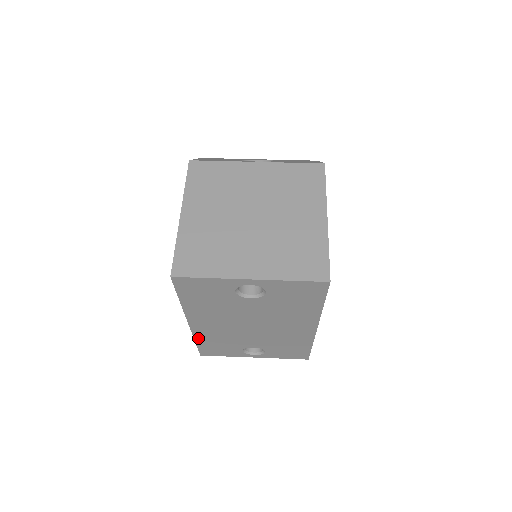
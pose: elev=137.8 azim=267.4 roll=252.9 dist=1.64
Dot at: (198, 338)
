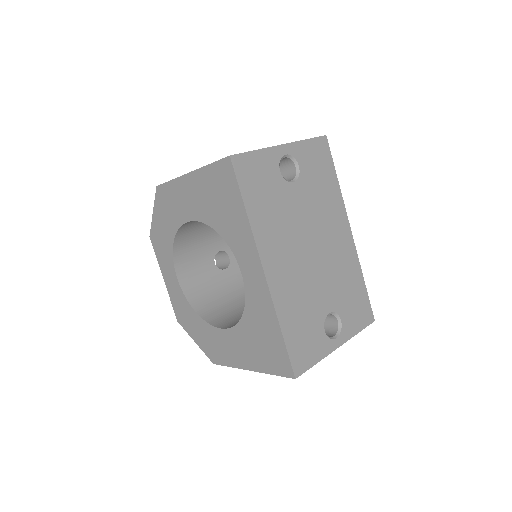
Dot at: (280, 315)
